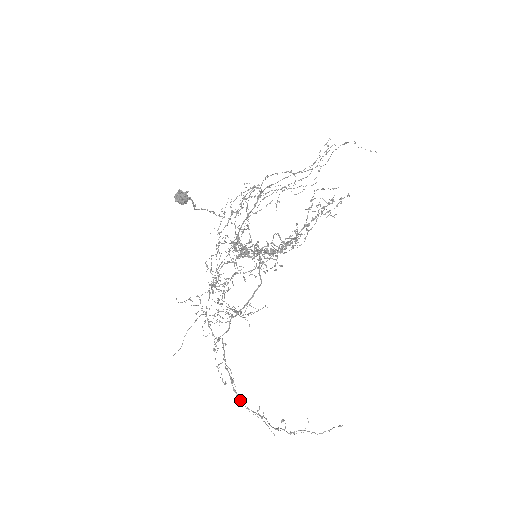
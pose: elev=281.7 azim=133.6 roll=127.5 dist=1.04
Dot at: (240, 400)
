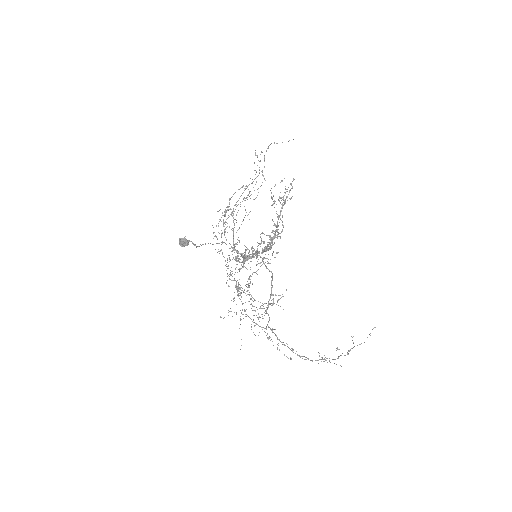
Dot at: occluded
